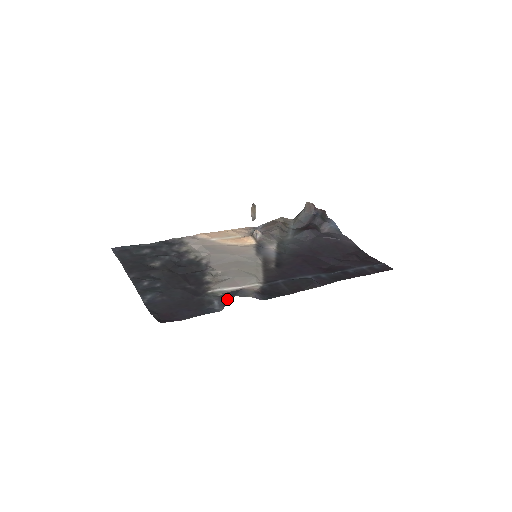
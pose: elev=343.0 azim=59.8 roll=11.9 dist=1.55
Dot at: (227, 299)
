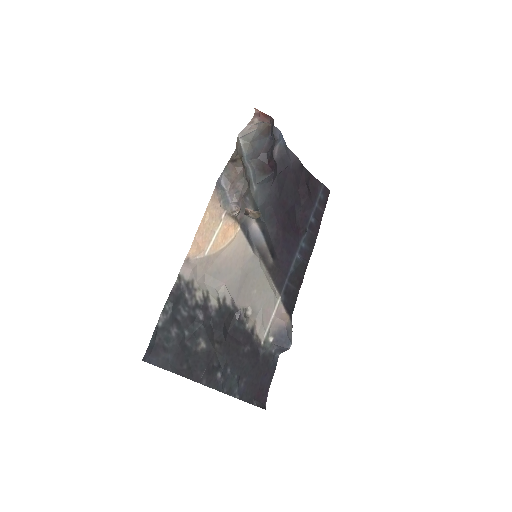
Dot at: (286, 349)
